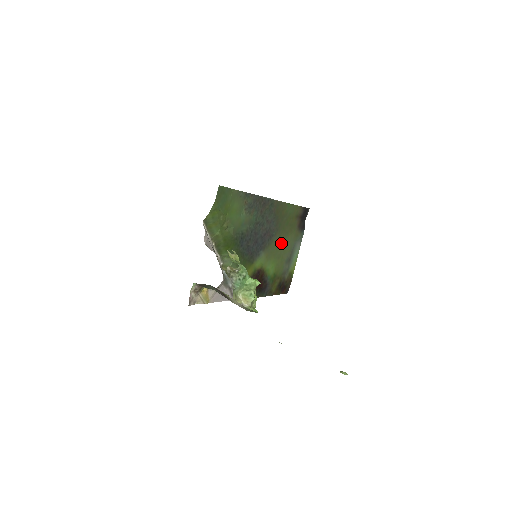
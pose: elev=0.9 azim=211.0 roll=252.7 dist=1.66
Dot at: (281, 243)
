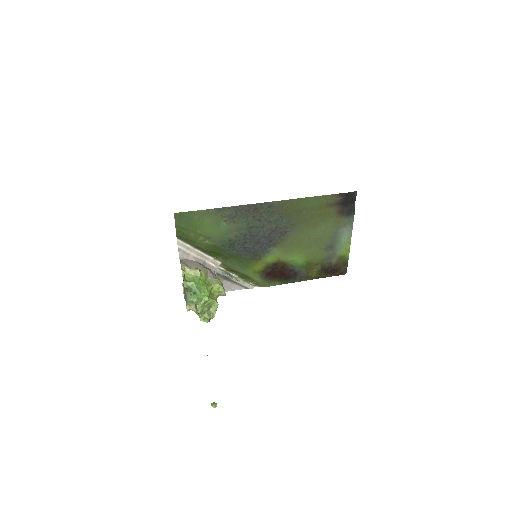
Dot at: (307, 235)
